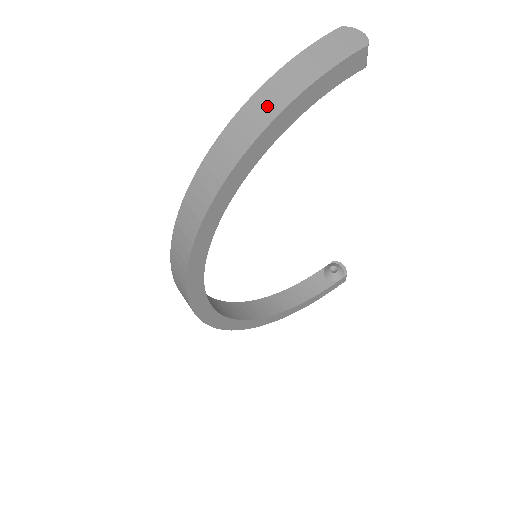
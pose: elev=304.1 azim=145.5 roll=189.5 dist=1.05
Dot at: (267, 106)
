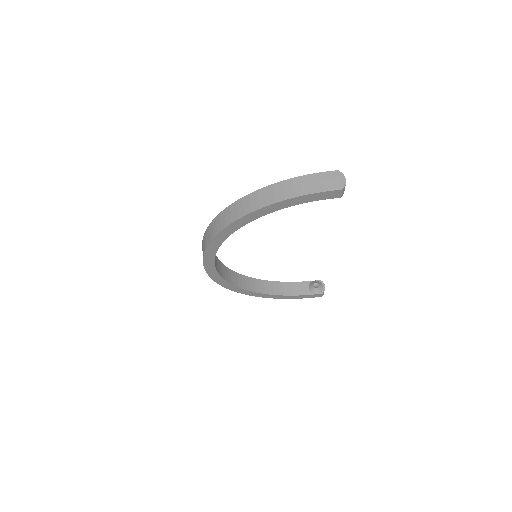
Dot at: (276, 194)
